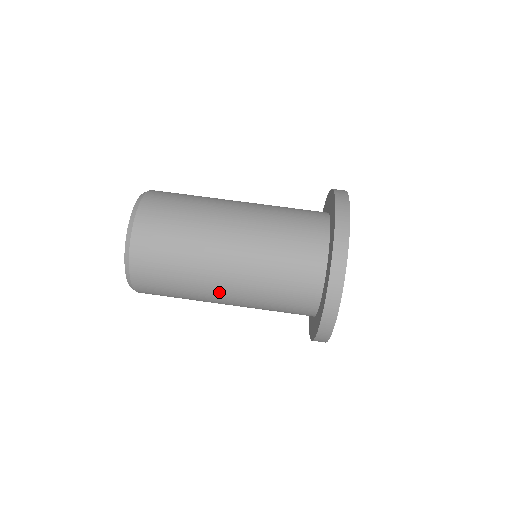
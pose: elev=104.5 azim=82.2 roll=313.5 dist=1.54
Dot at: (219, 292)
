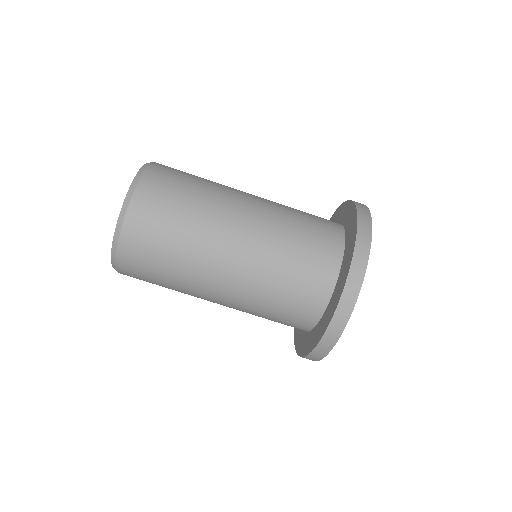
Dot at: occluded
